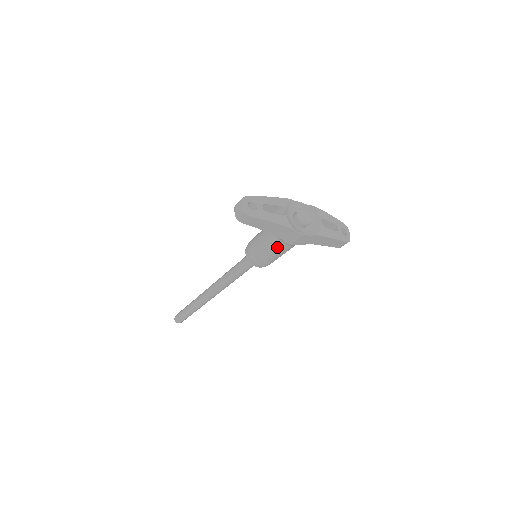
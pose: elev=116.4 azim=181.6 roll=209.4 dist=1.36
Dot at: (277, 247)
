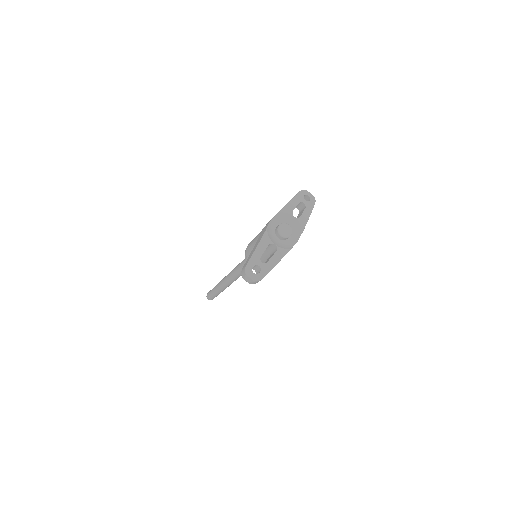
Dot at: occluded
